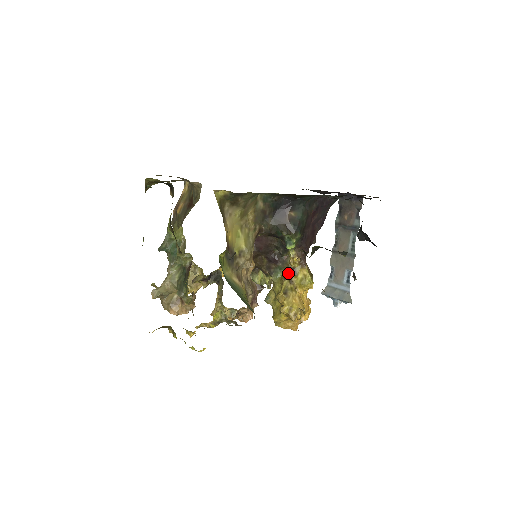
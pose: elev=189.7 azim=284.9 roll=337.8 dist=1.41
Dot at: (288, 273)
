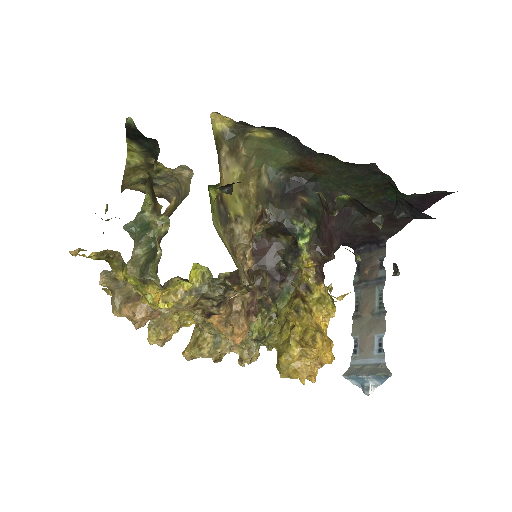
Dot at: (299, 292)
